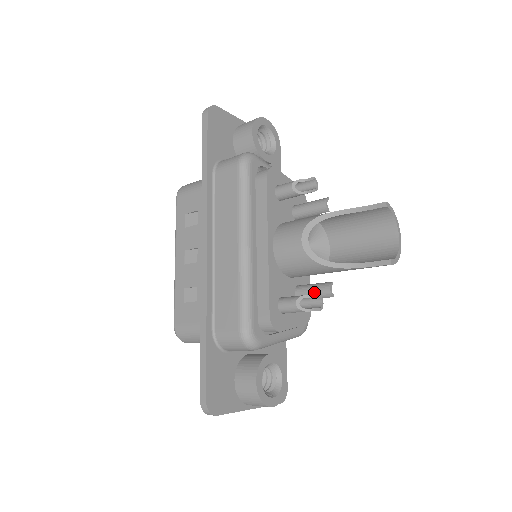
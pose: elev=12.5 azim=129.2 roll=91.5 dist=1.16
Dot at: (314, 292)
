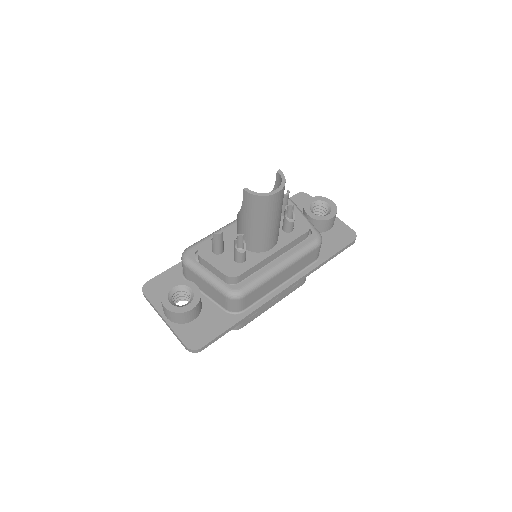
Dot at: occluded
